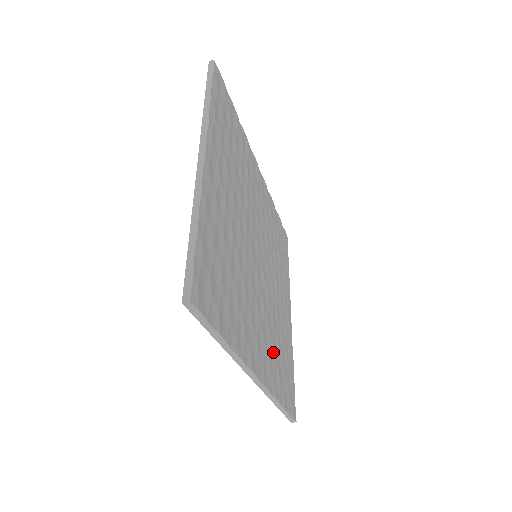
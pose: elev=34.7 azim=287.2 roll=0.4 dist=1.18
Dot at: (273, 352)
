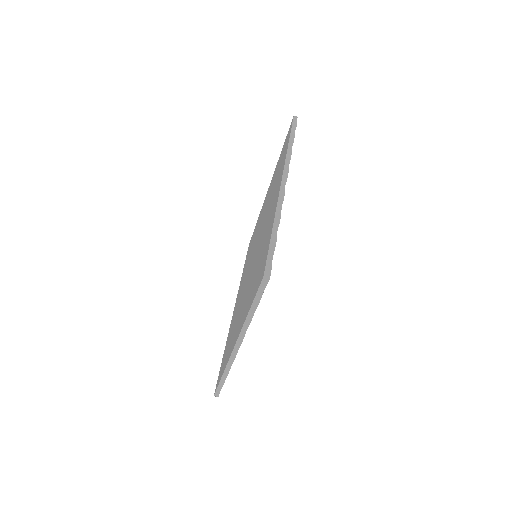
Dot at: occluded
